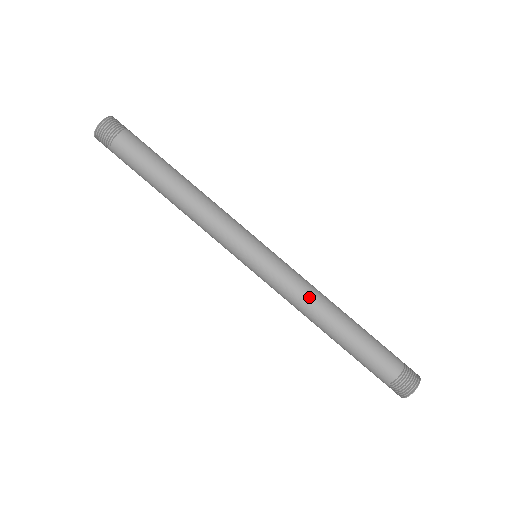
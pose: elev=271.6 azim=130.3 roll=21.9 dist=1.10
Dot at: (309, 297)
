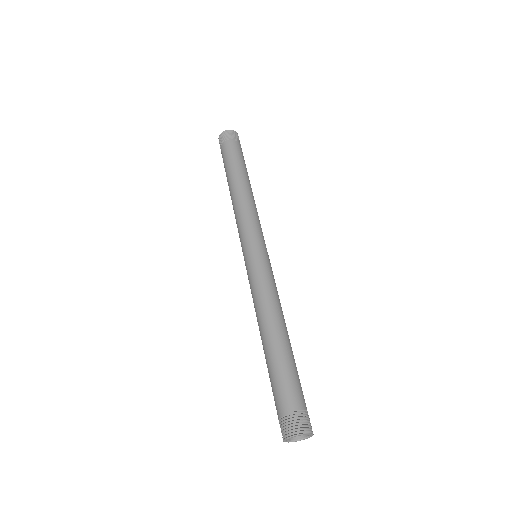
Dot at: (279, 301)
